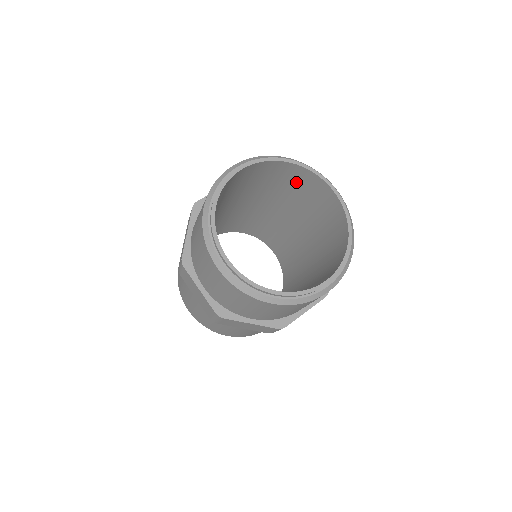
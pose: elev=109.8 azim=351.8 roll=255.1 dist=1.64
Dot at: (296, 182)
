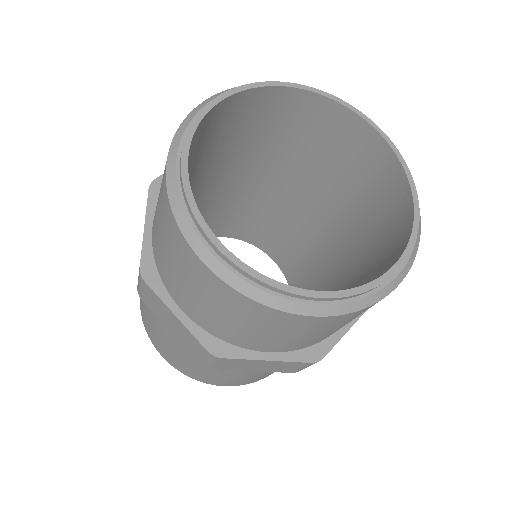
Dot at: (235, 124)
